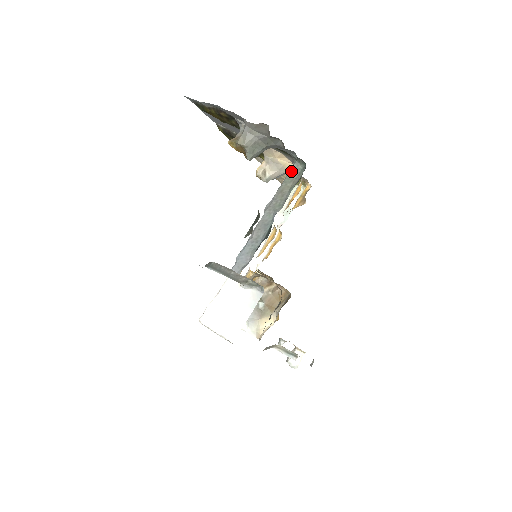
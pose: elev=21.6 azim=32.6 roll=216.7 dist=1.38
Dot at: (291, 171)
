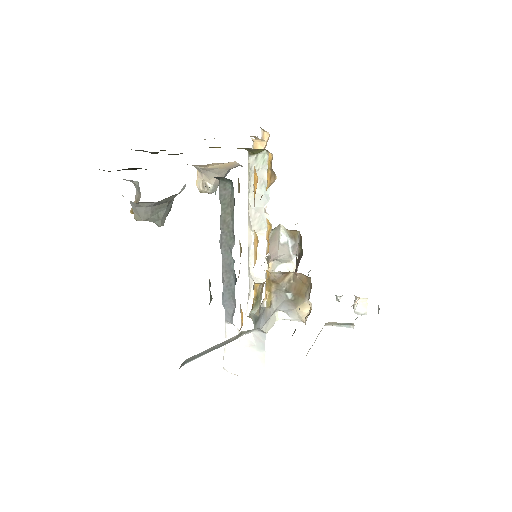
Dot at: (221, 194)
